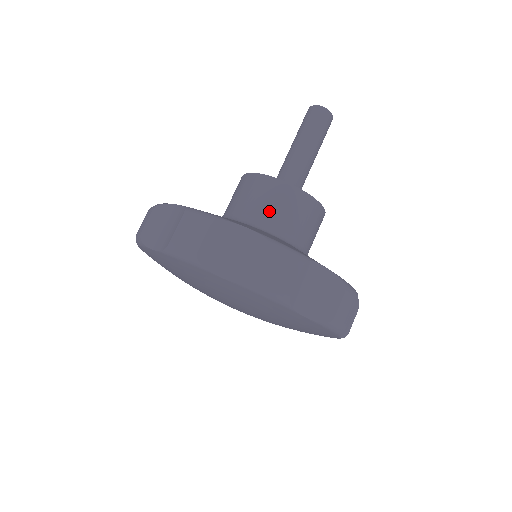
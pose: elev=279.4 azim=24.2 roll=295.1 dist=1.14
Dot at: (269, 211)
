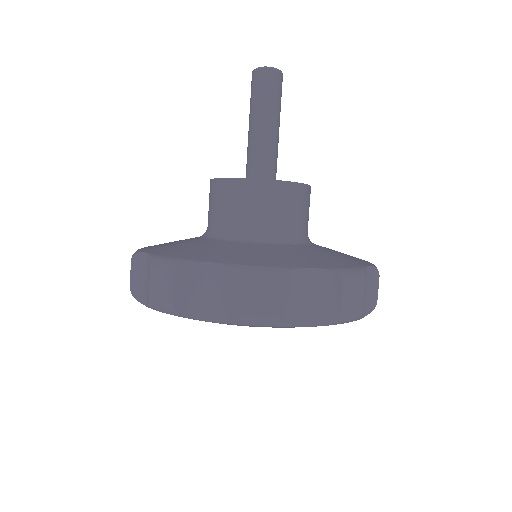
Dot at: (242, 217)
